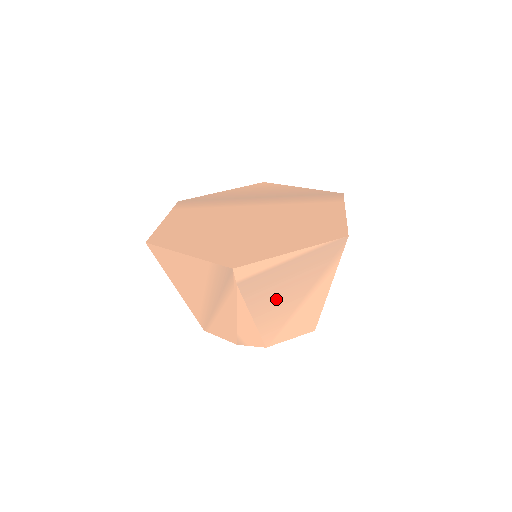
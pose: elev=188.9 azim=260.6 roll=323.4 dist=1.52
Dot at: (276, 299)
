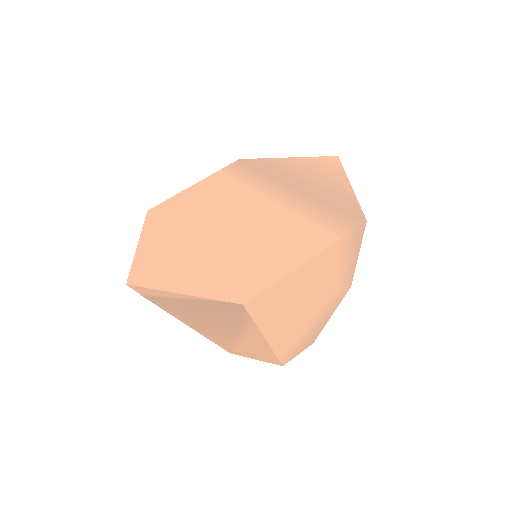
Dot at: (202, 323)
